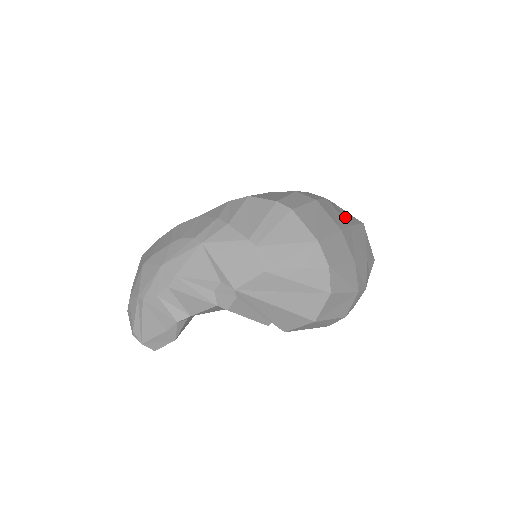
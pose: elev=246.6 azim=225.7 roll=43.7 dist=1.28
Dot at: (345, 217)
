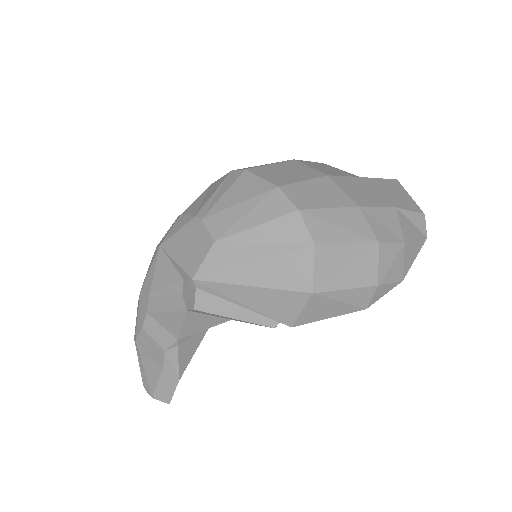
Dot at: occluded
